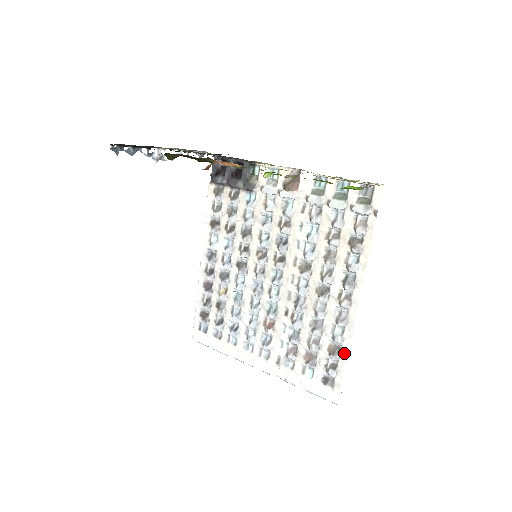
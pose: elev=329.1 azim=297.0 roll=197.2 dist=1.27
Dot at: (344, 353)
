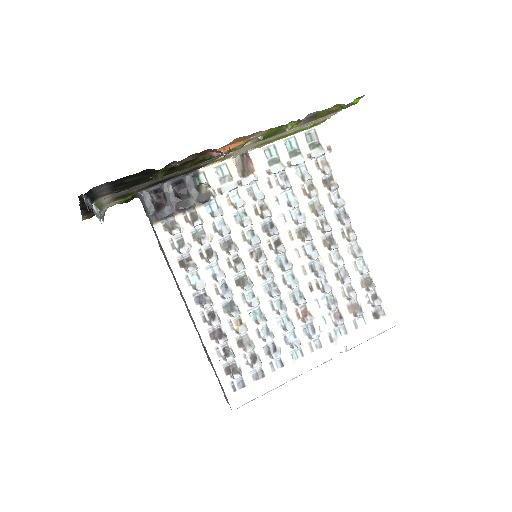
Dot at: (375, 278)
